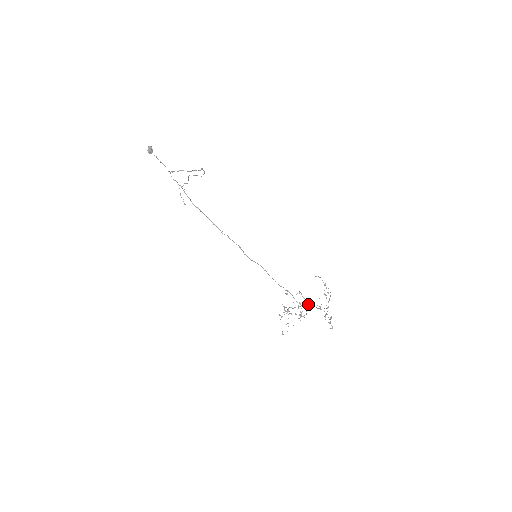
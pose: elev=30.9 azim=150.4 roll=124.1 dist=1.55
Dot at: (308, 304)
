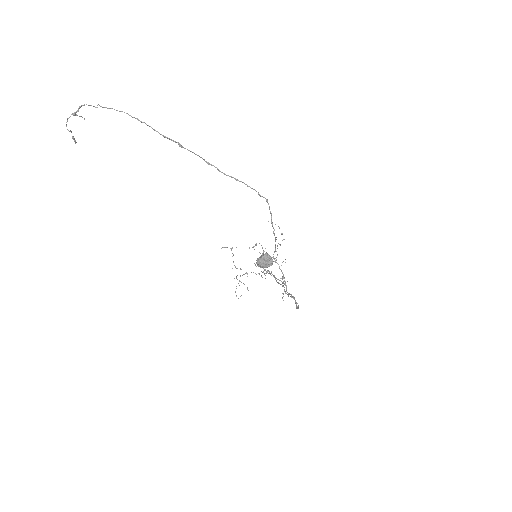
Dot at: occluded
